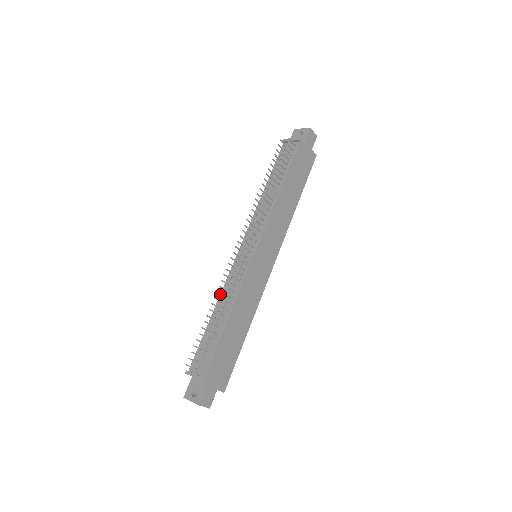
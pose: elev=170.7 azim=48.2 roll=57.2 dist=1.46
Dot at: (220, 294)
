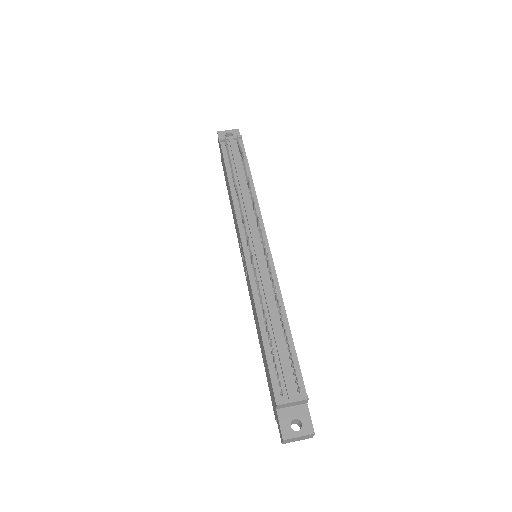
Dot at: (261, 299)
